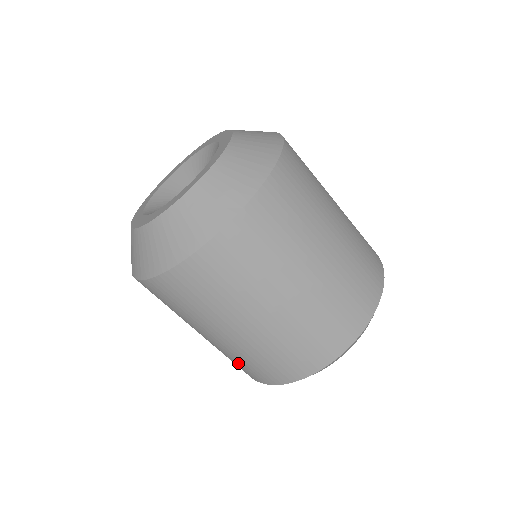
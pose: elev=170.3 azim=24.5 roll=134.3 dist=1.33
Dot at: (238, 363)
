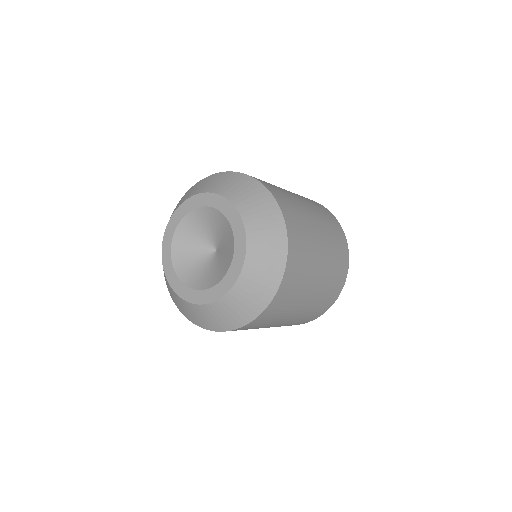
Dot at: occluded
